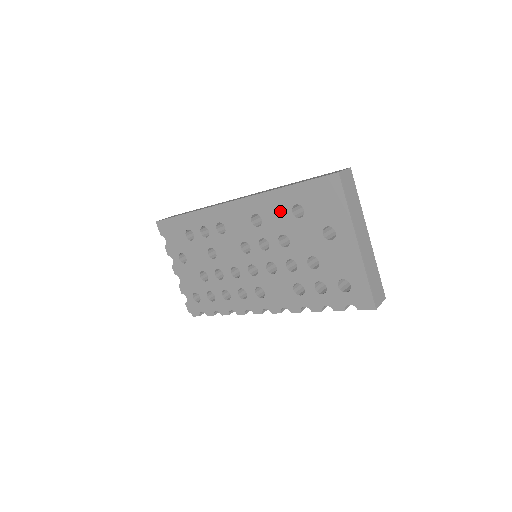
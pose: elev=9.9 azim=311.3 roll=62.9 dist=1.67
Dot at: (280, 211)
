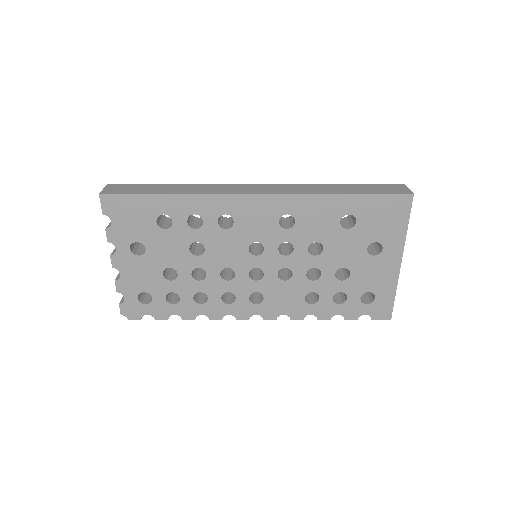
Dot at: (325, 217)
